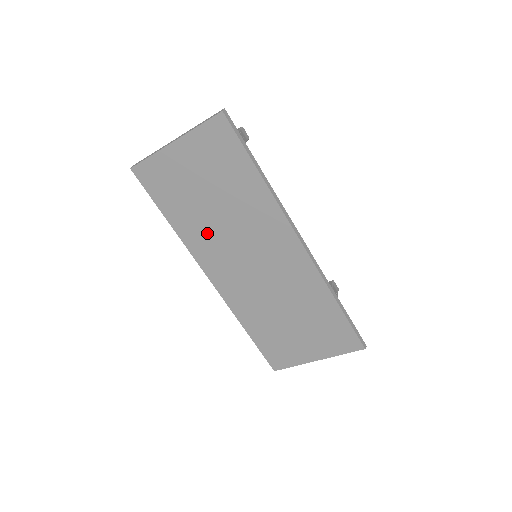
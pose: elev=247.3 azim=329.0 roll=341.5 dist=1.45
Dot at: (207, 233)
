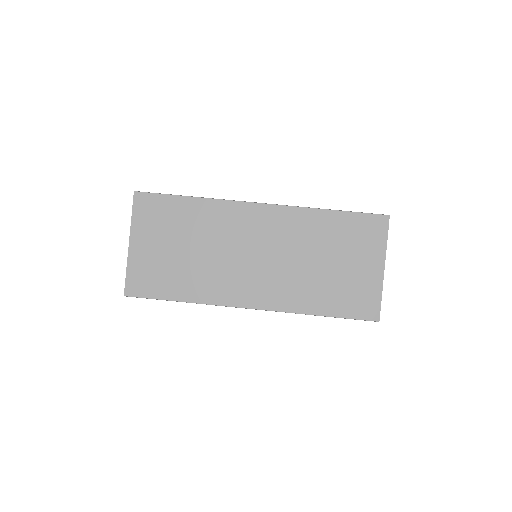
Dot at: (209, 275)
